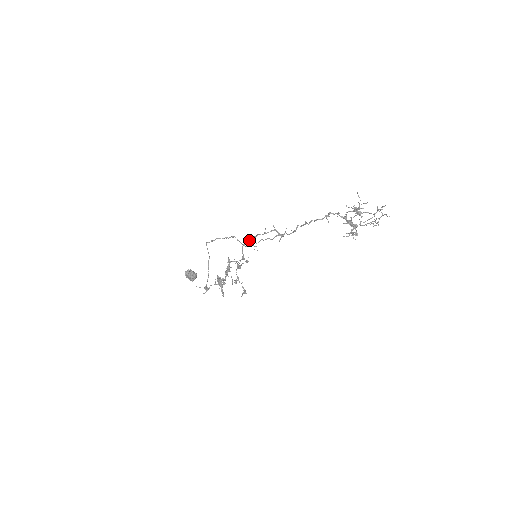
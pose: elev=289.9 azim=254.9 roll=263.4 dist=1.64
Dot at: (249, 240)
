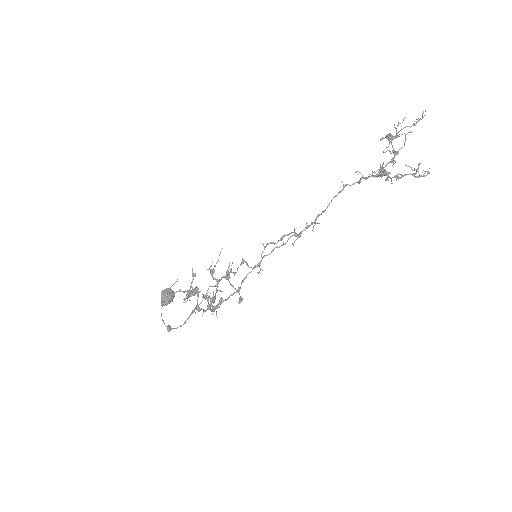
Dot at: (259, 263)
